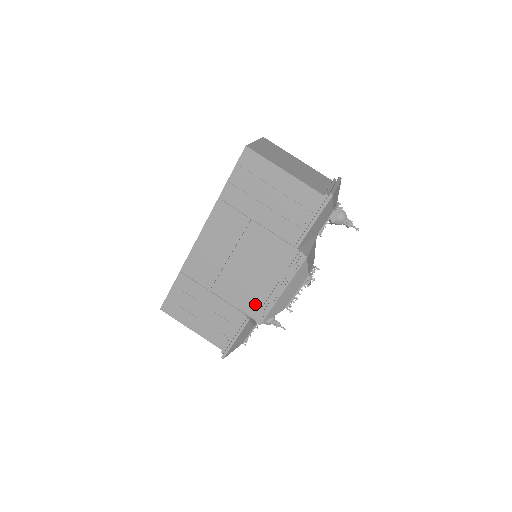
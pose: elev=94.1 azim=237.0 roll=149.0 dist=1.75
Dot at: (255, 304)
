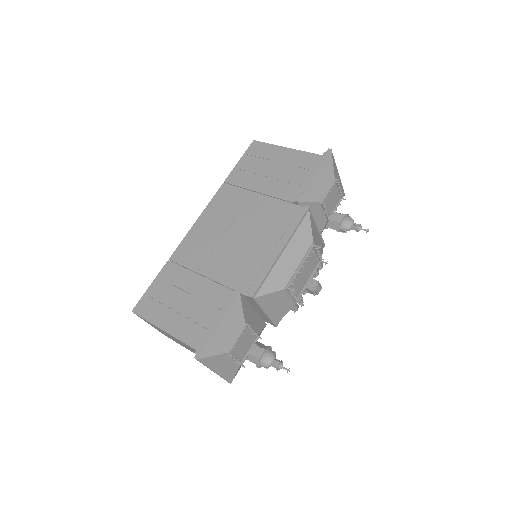
Dot at: (249, 275)
